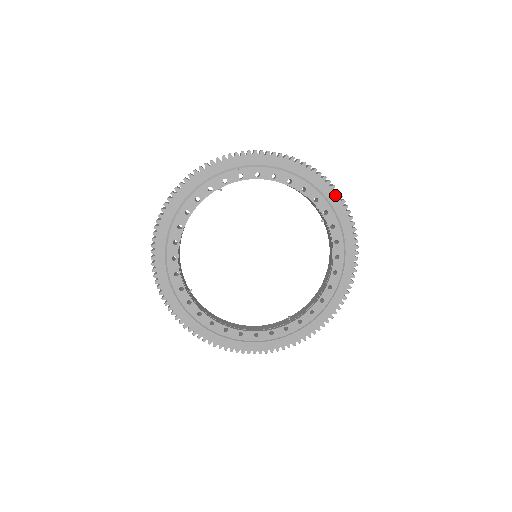
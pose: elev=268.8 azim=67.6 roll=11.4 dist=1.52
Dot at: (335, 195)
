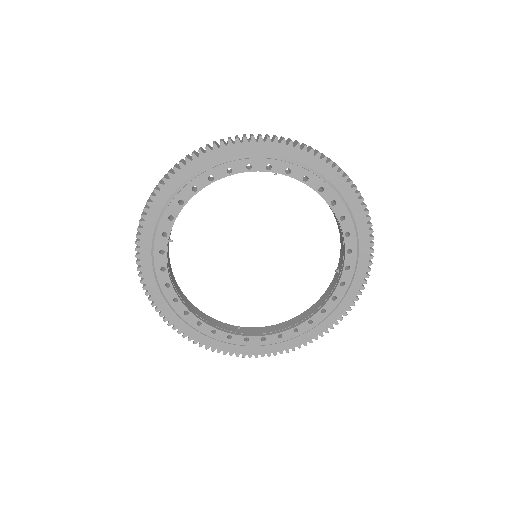
Dot at: (367, 259)
